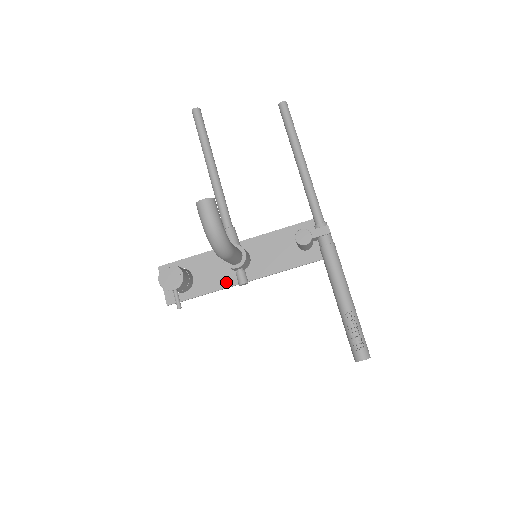
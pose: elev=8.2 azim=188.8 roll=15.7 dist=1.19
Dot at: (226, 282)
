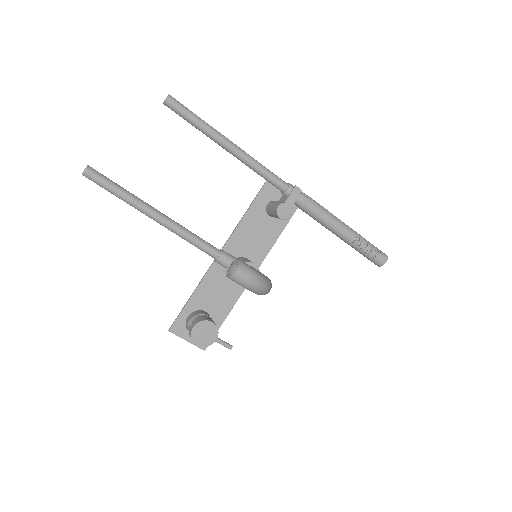
Dot at: (237, 292)
